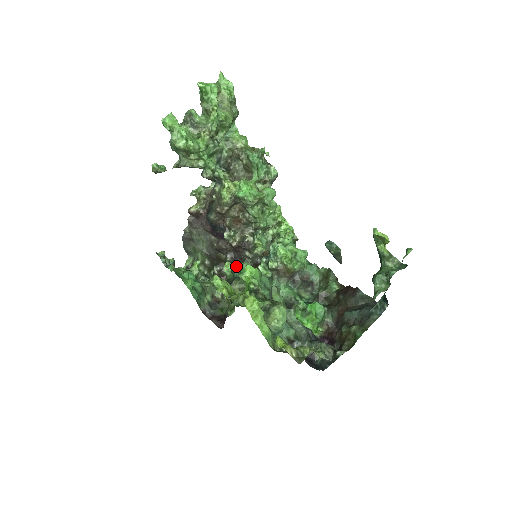
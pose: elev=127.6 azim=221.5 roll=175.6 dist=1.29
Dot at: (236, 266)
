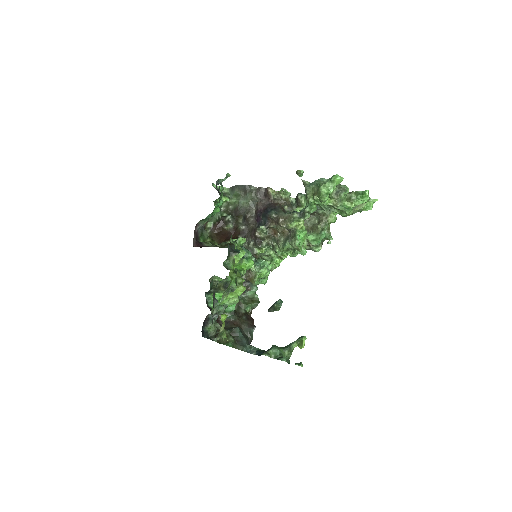
Dot at: occluded
